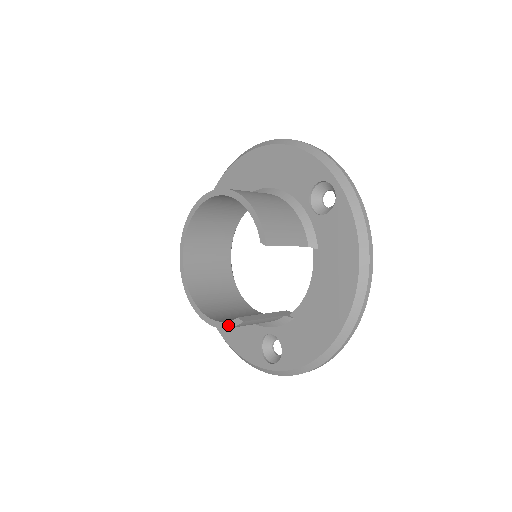
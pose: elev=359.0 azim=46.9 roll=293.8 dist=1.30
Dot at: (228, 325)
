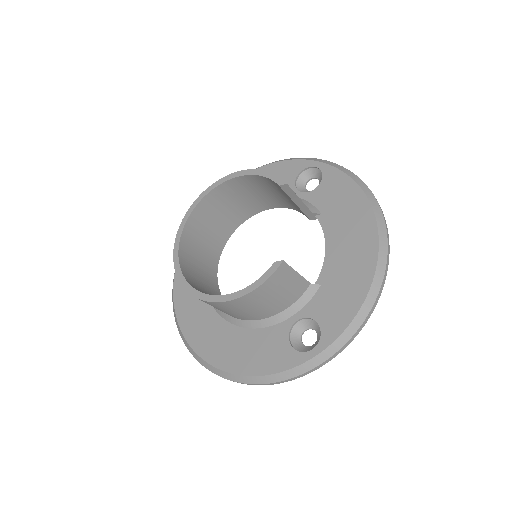
Dot at: (264, 278)
